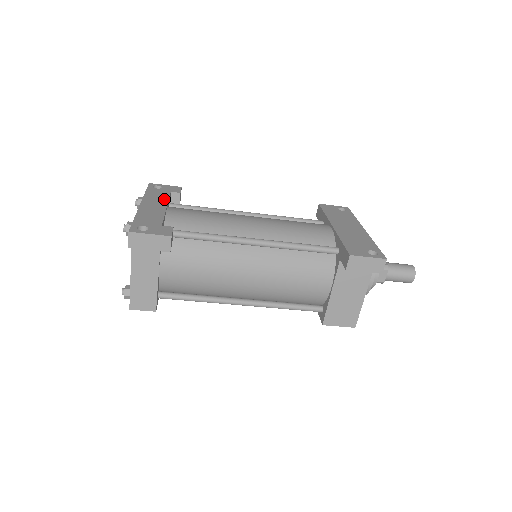
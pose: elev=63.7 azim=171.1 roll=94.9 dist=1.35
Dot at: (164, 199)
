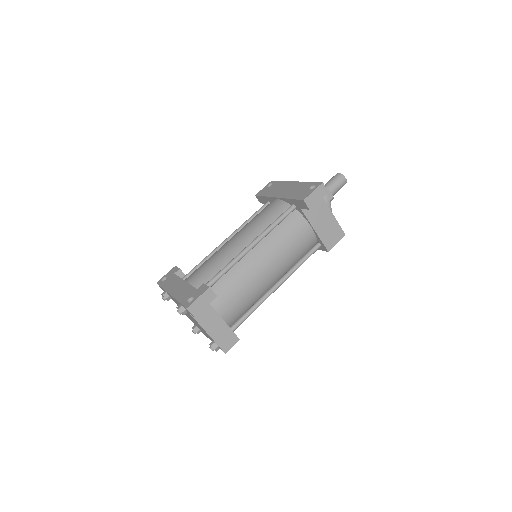
Dot at: (177, 280)
